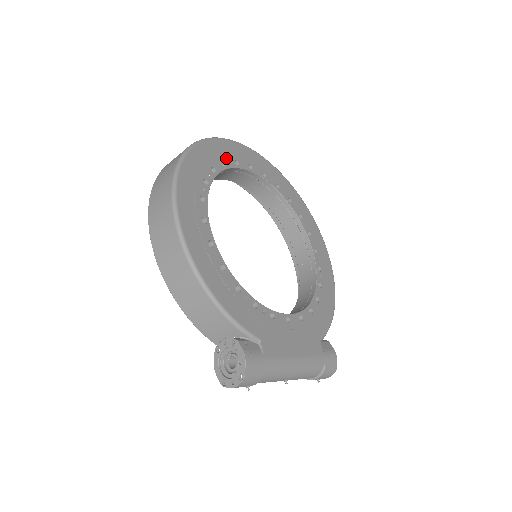
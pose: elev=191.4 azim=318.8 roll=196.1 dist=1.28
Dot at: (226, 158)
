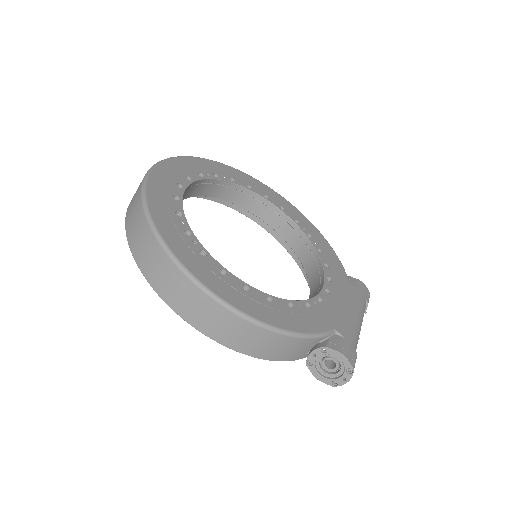
Dot at: (171, 190)
